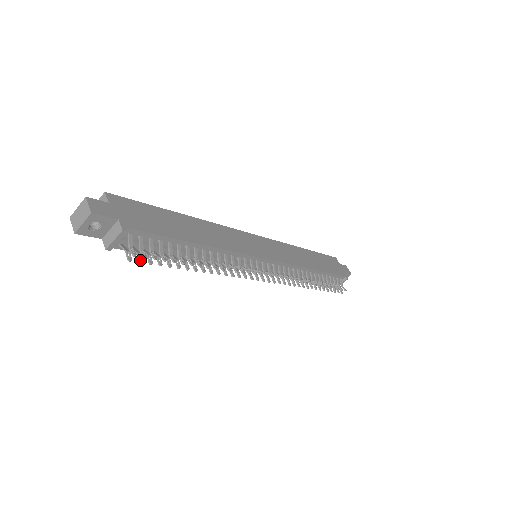
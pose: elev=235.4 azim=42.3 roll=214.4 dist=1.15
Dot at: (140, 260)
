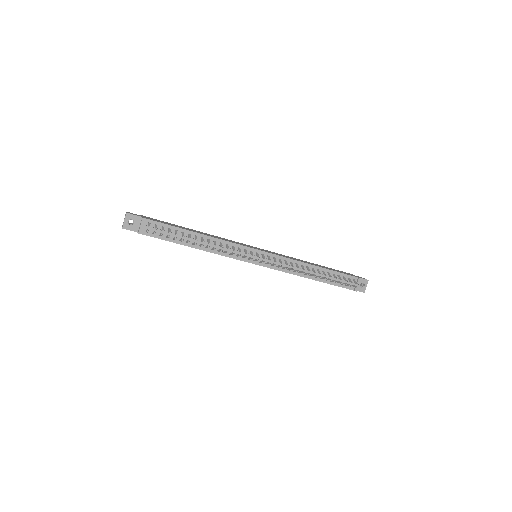
Dot at: (155, 232)
